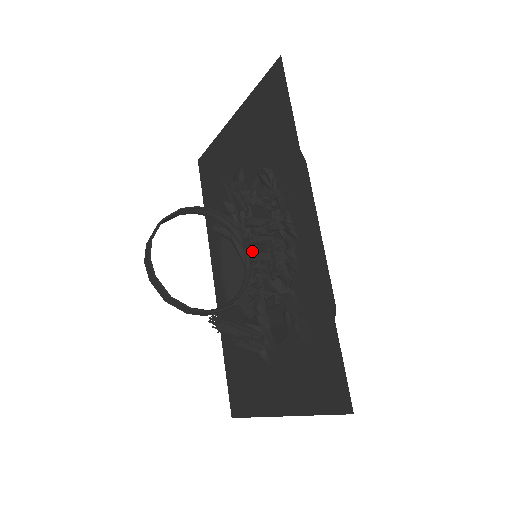
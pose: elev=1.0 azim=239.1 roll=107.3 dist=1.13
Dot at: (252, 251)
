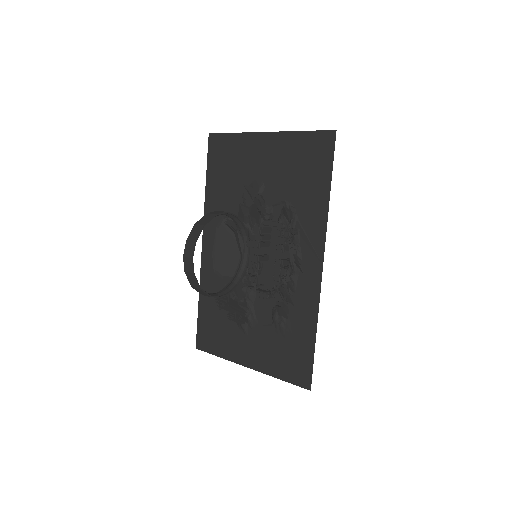
Dot at: occluded
